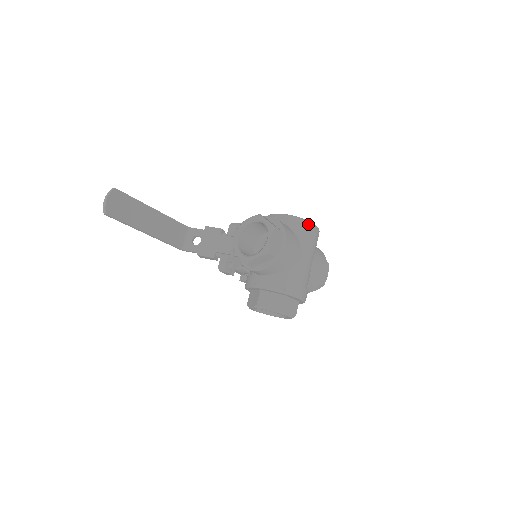
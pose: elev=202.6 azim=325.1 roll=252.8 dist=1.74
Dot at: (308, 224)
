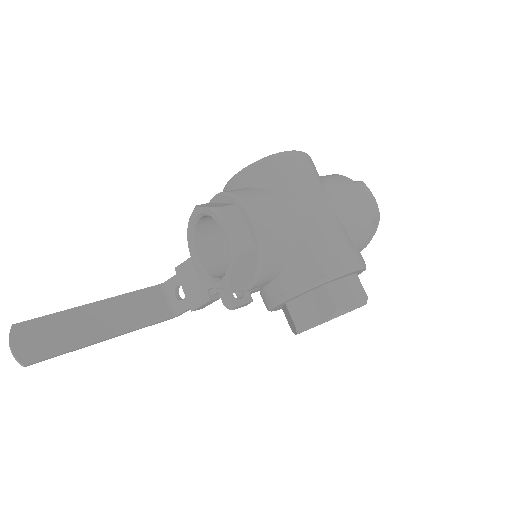
Dot at: (276, 159)
